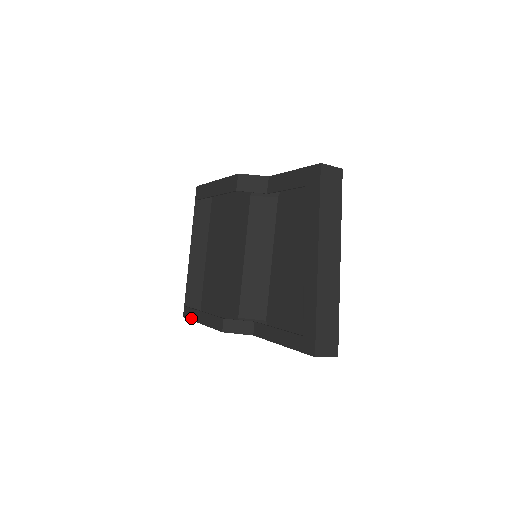
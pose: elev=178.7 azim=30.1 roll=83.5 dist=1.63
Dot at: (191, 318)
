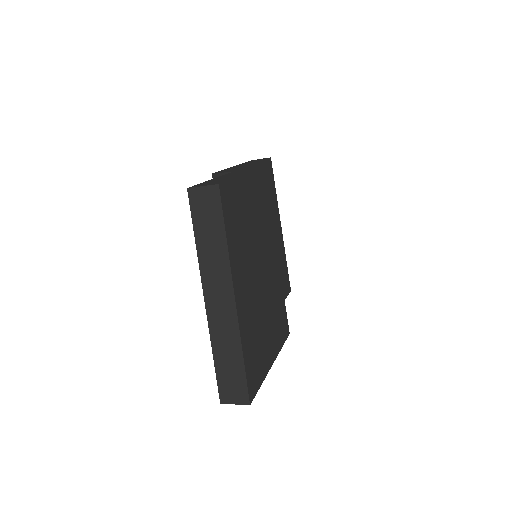
Dot at: occluded
